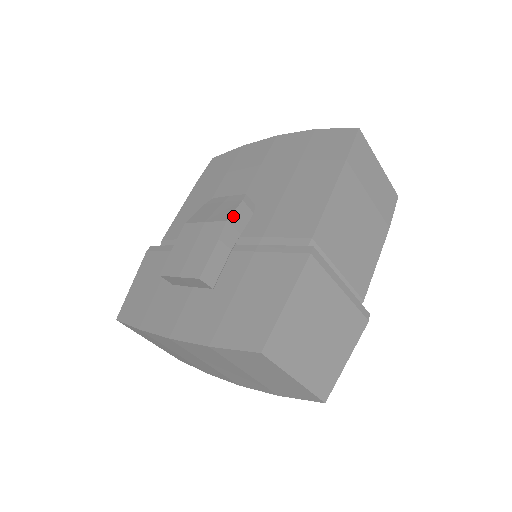
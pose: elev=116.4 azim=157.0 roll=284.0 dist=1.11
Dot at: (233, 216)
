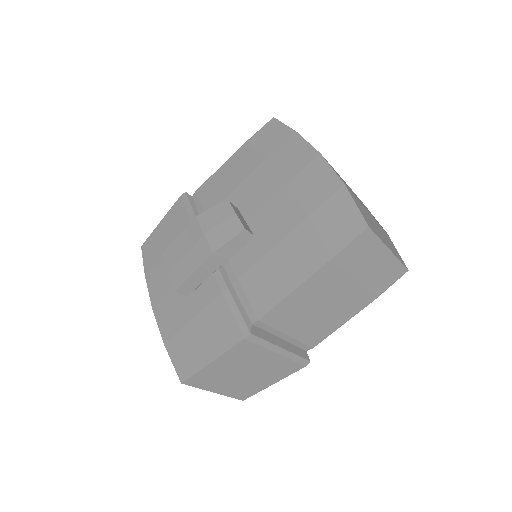
Dot at: (222, 248)
